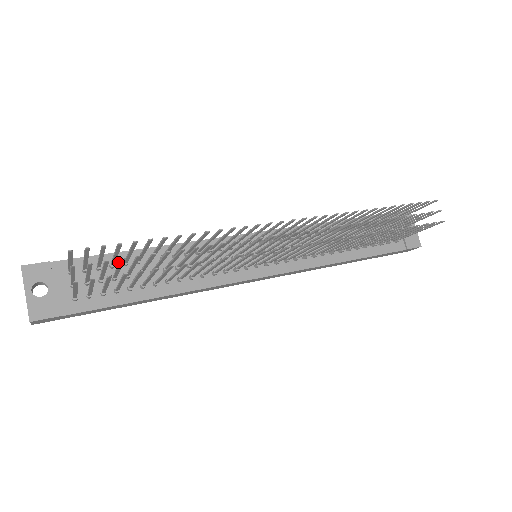
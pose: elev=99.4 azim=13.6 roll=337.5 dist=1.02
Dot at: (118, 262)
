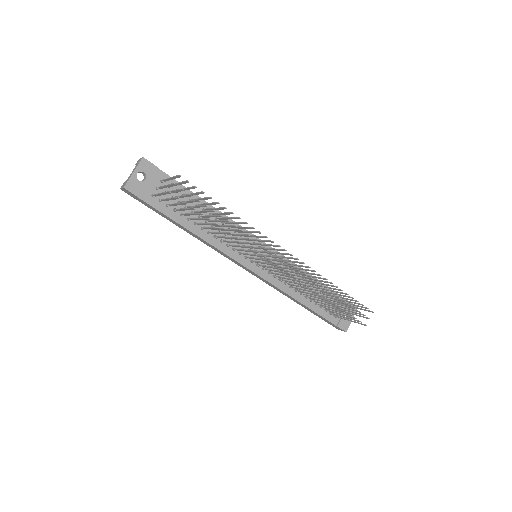
Dot at: occluded
